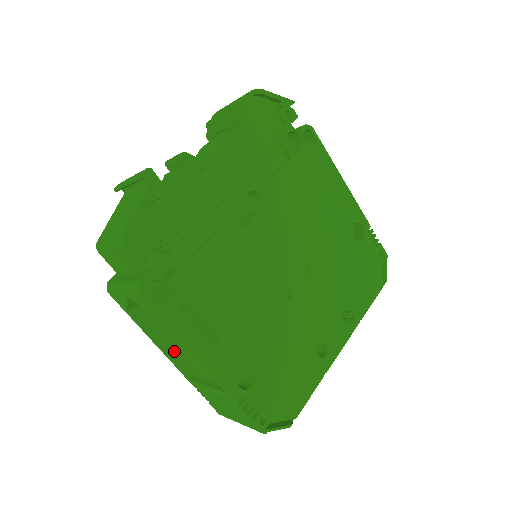
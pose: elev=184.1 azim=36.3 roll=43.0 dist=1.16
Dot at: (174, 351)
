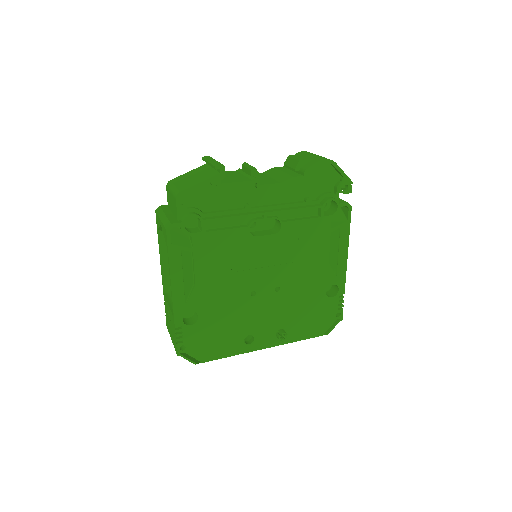
Dot at: (167, 271)
